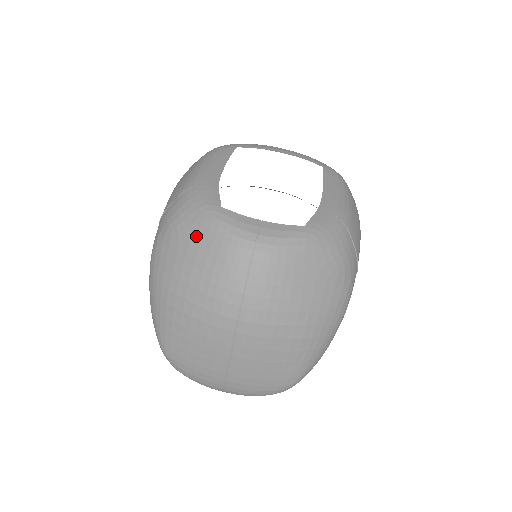
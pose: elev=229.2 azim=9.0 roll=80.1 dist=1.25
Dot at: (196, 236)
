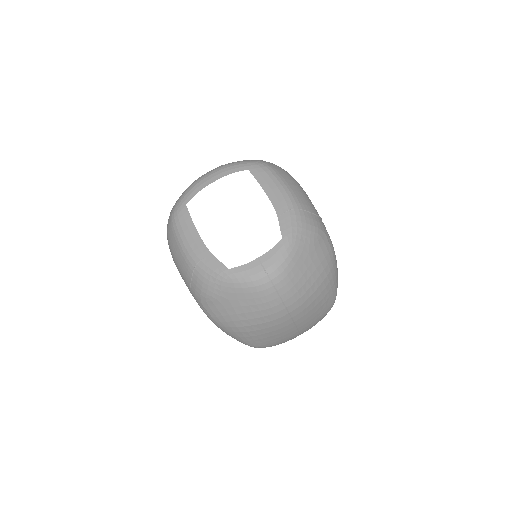
Dot at: (230, 295)
